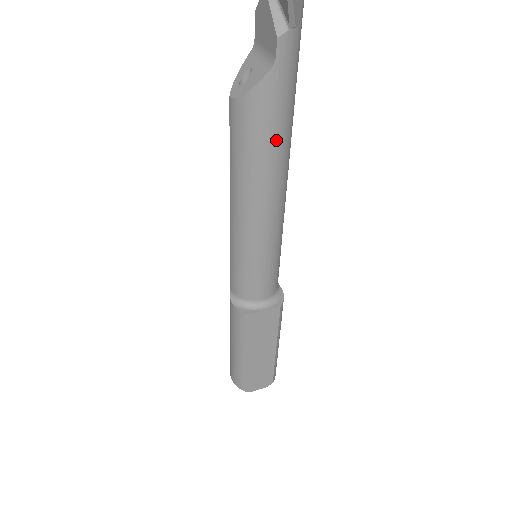
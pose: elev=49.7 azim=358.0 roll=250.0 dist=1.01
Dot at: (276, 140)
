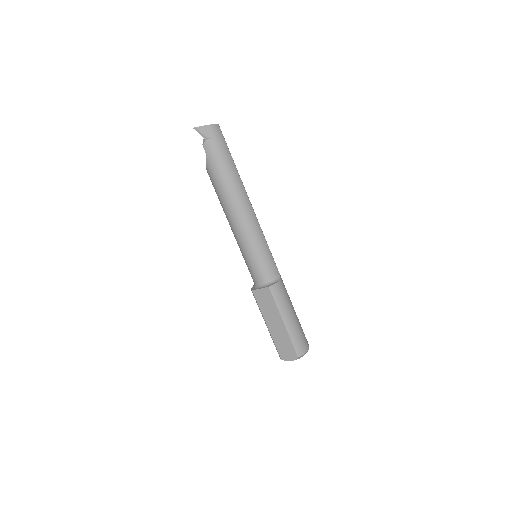
Dot at: (223, 187)
